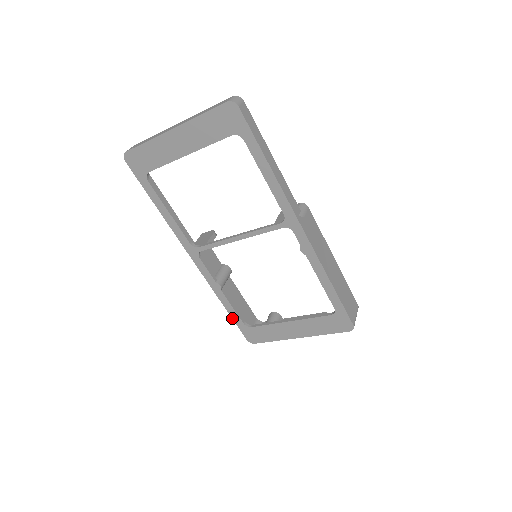
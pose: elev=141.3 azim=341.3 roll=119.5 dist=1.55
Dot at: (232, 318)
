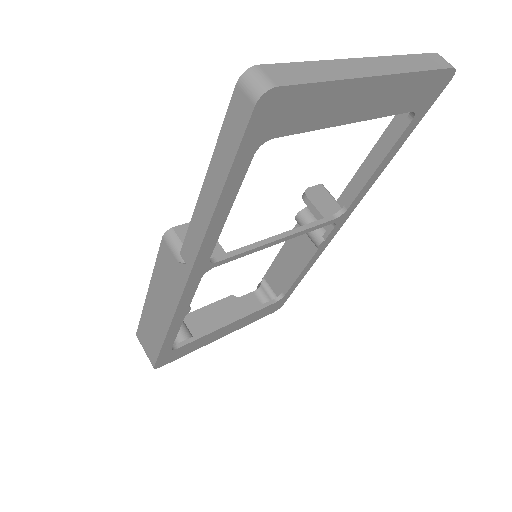
Dot at: (162, 348)
